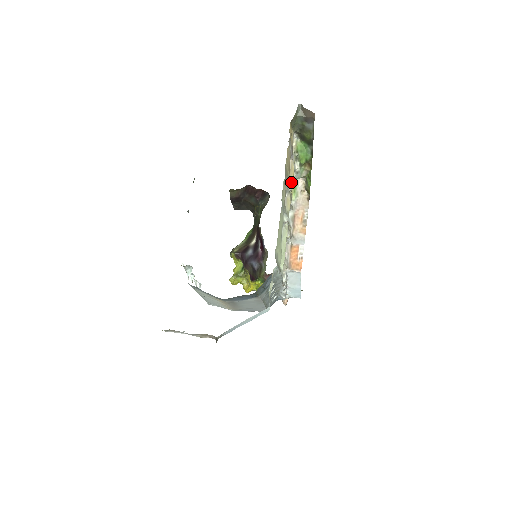
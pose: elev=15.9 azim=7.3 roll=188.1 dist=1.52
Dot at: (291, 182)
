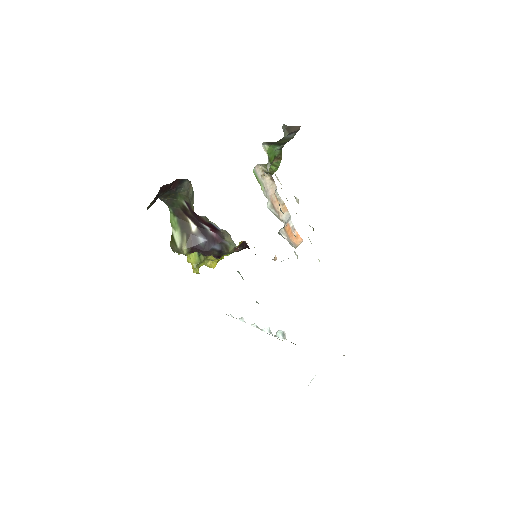
Dot at: occluded
